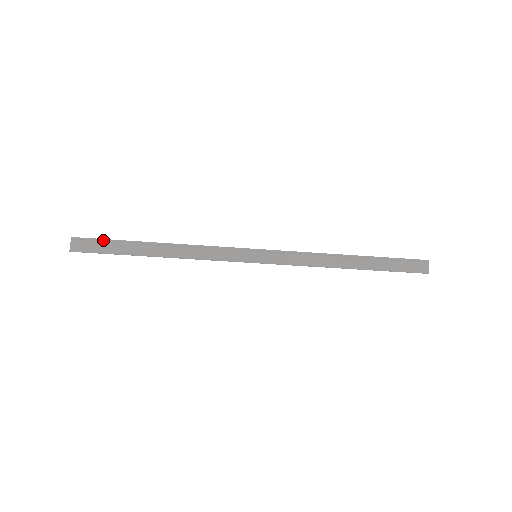
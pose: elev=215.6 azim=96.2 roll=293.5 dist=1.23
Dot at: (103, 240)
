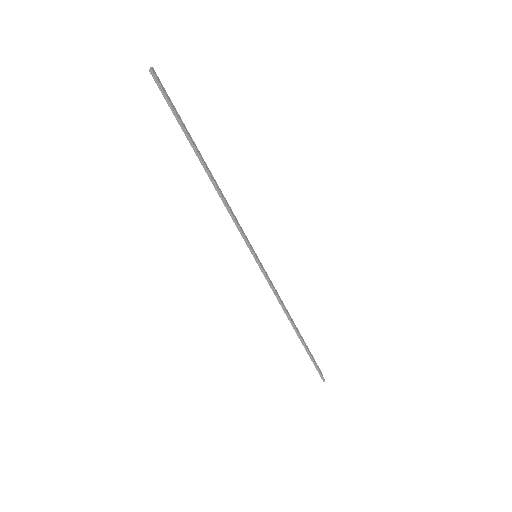
Dot at: occluded
